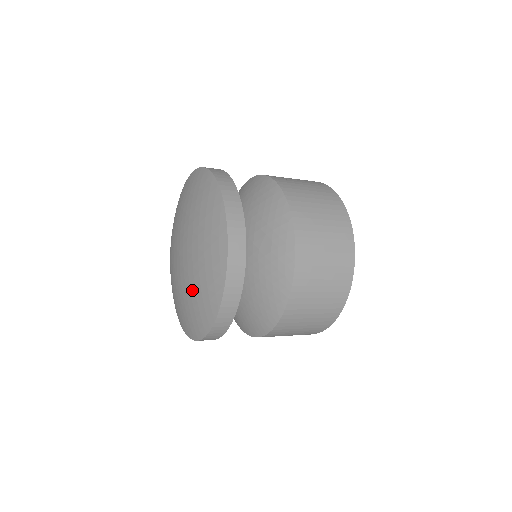
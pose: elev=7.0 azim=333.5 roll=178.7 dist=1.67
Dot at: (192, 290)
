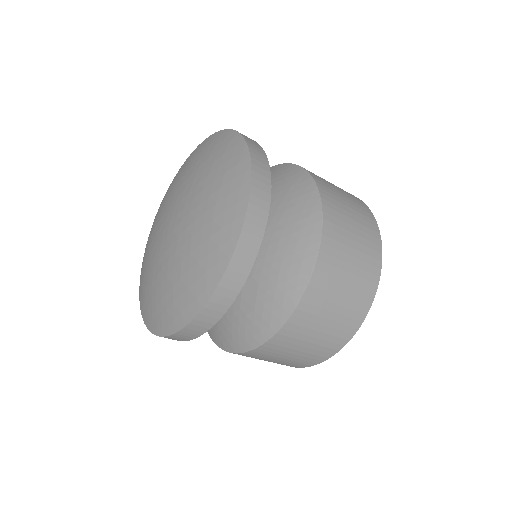
Dot at: (151, 277)
